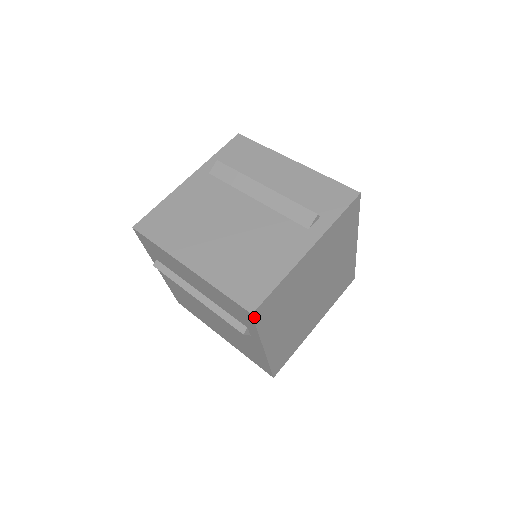
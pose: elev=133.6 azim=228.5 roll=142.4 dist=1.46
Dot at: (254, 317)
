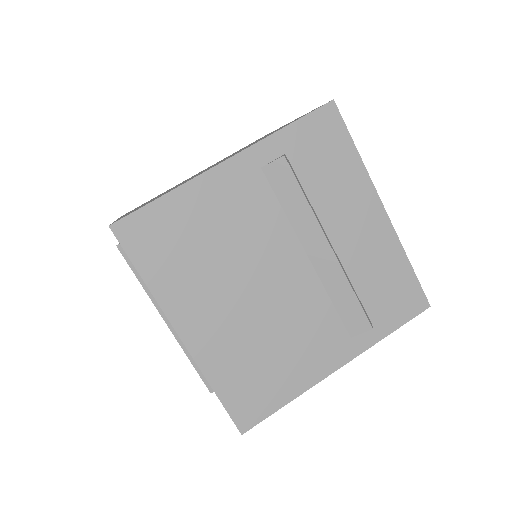
Dot at: occluded
